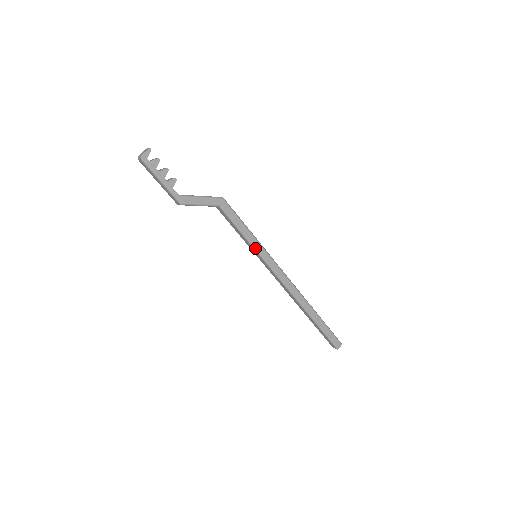
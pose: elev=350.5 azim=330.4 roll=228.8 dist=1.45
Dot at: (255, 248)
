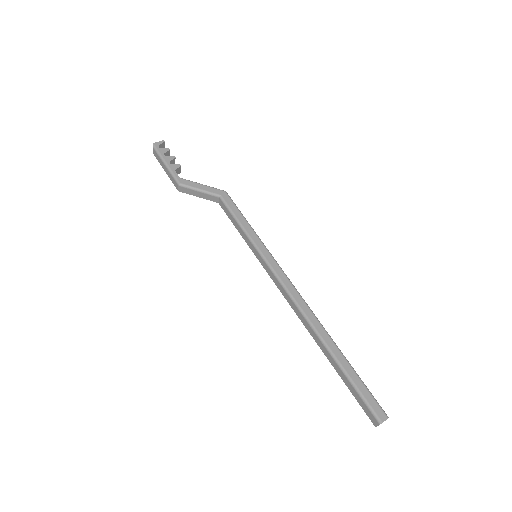
Dot at: (254, 244)
